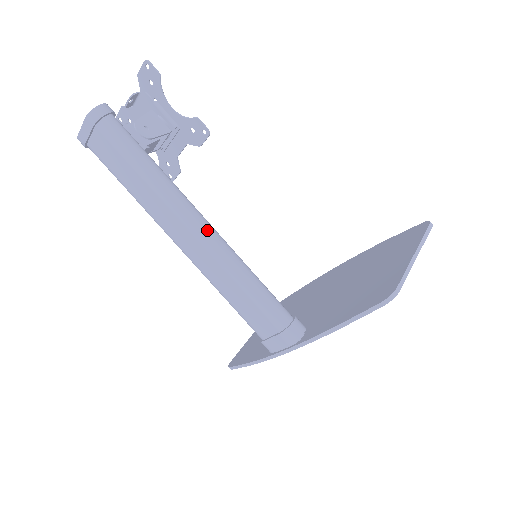
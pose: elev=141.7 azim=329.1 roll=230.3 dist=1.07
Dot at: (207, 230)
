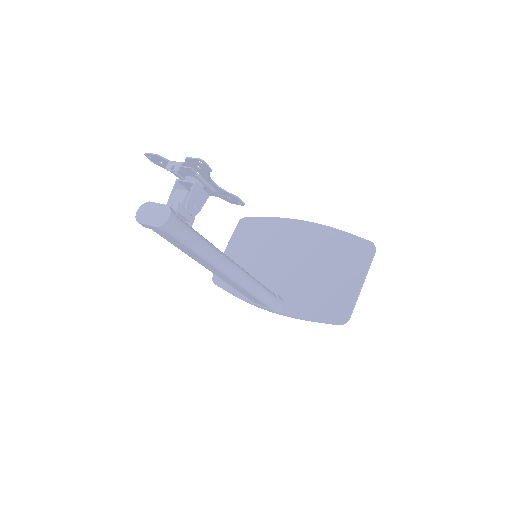
Dot at: (237, 274)
